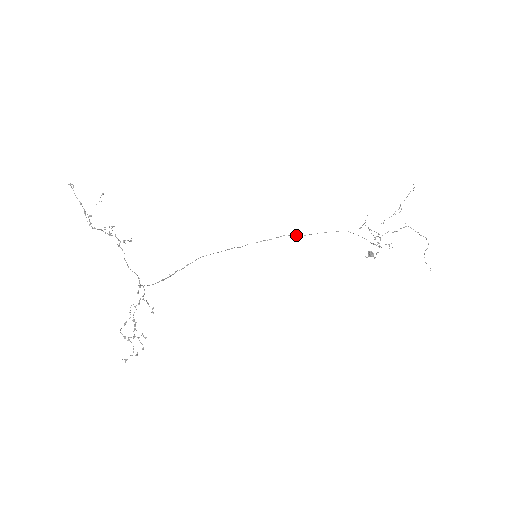
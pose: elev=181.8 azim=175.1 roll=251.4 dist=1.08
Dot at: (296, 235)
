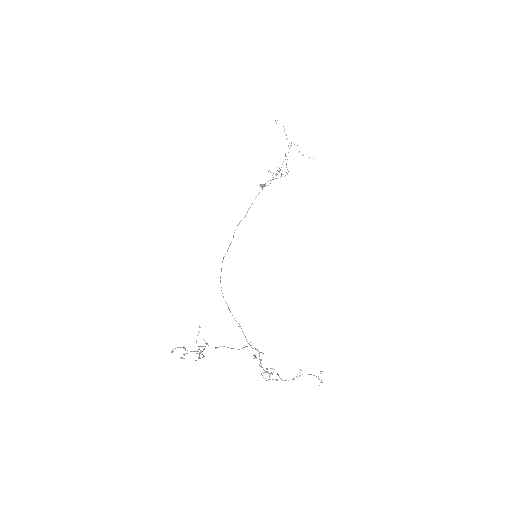
Dot at: (241, 220)
